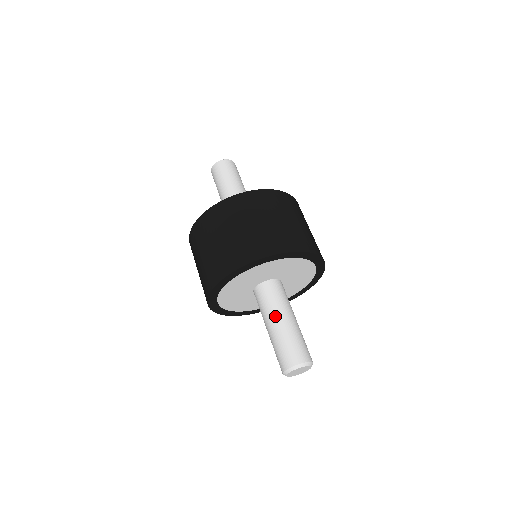
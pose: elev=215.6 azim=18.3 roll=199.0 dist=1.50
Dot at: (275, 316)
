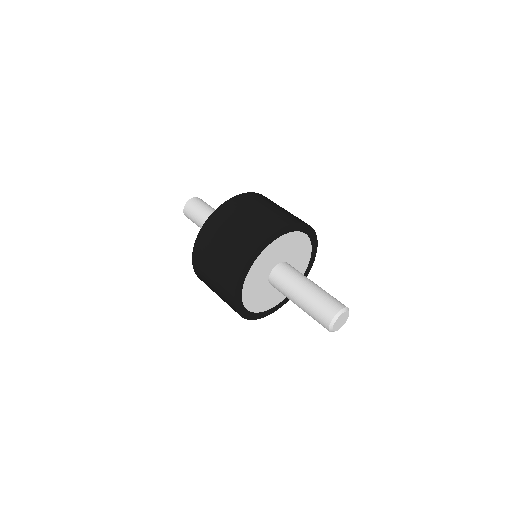
Dot at: (305, 281)
